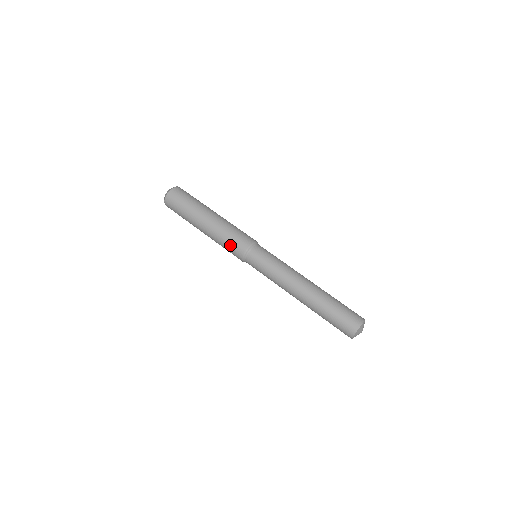
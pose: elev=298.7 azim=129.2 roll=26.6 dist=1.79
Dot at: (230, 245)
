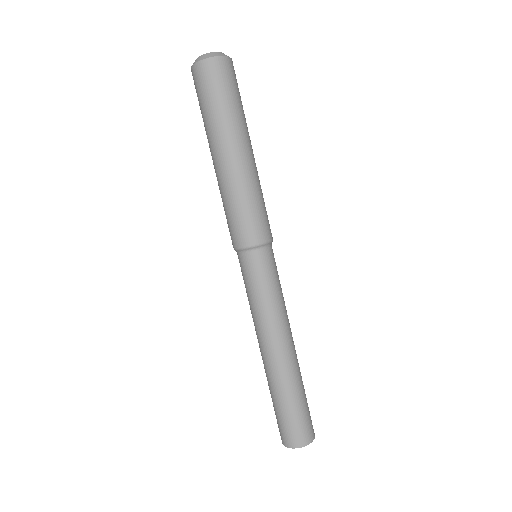
Dot at: (243, 217)
